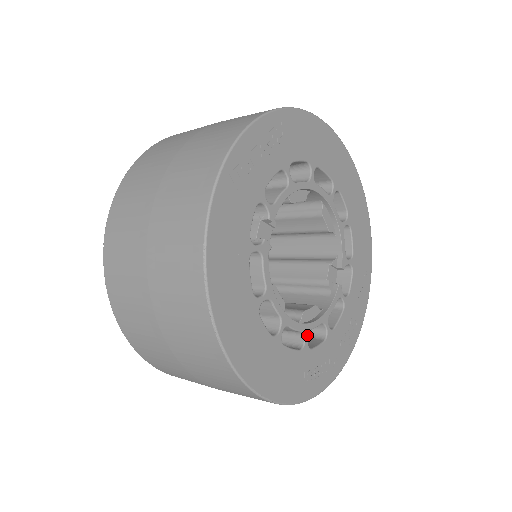
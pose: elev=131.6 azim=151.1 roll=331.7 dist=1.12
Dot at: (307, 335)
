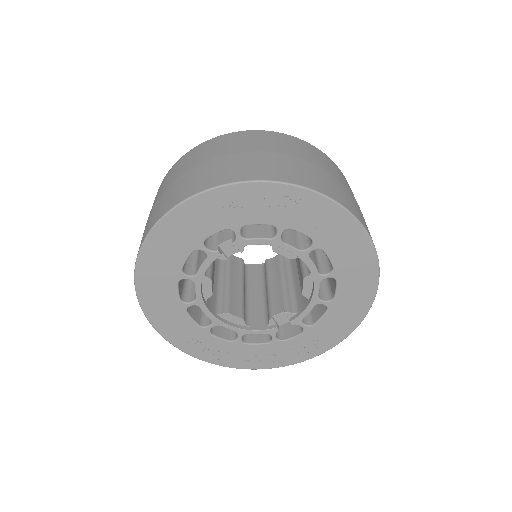
Dot at: (214, 325)
